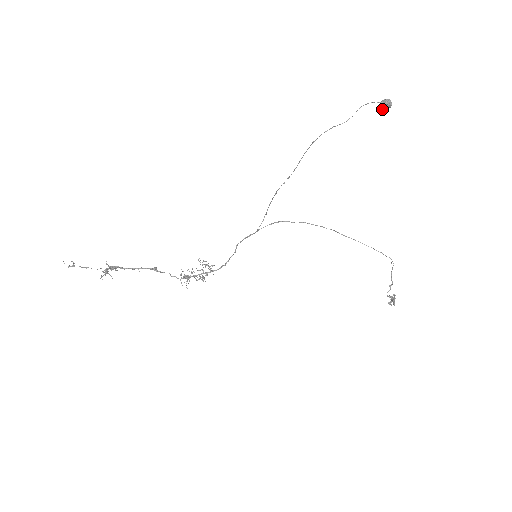
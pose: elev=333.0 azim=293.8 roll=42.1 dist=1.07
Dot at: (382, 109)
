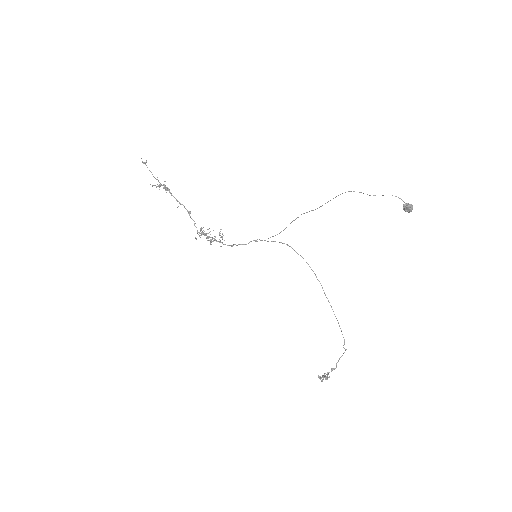
Dot at: (404, 209)
